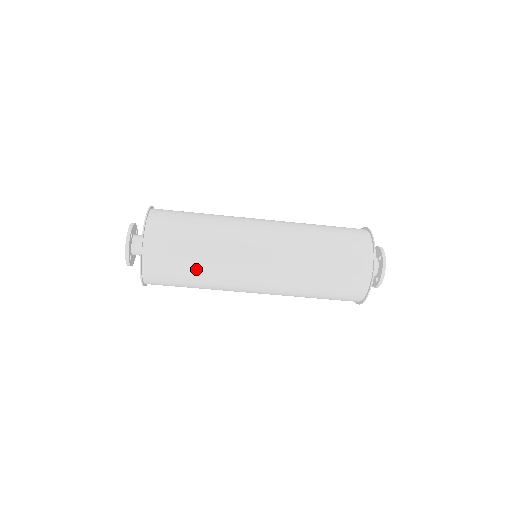
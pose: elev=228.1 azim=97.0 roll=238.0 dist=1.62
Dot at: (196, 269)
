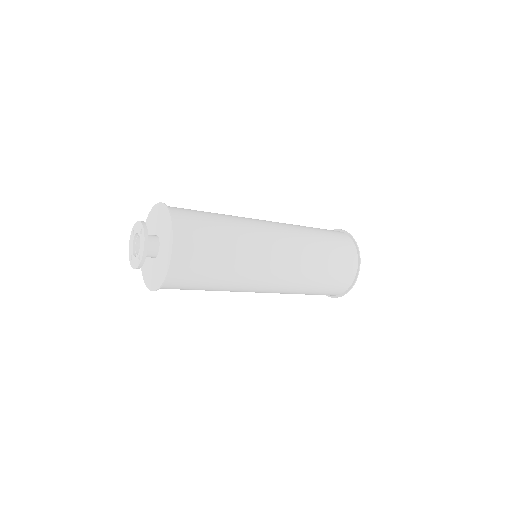
Dot at: (223, 264)
